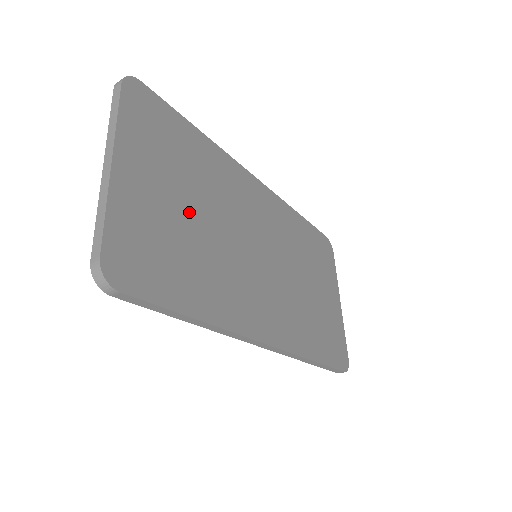
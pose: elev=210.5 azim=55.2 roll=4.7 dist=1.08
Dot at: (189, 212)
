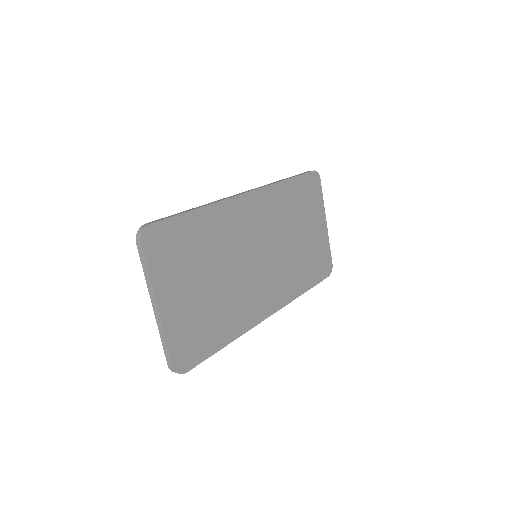
Dot at: (207, 285)
